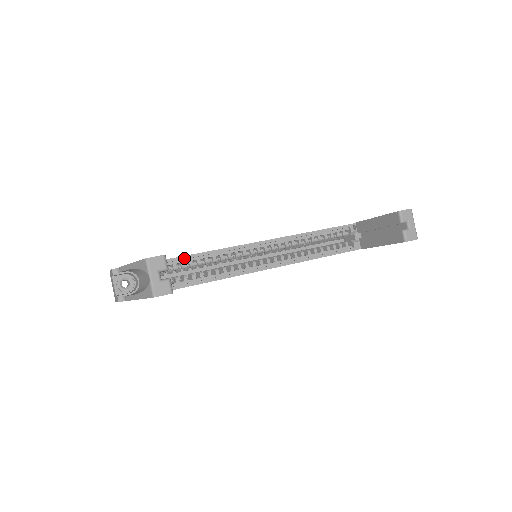
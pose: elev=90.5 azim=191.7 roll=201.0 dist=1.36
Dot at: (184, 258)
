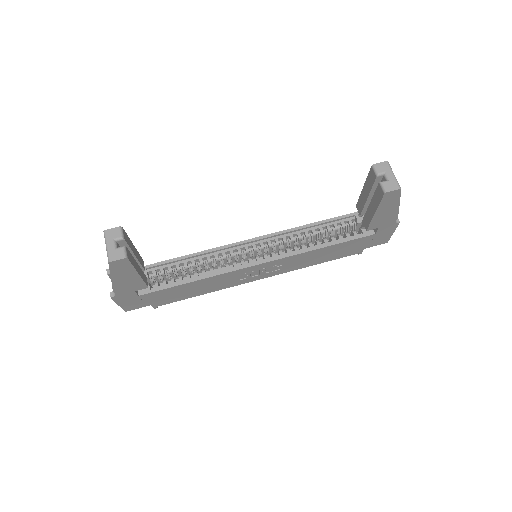
Dot at: (178, 259)
